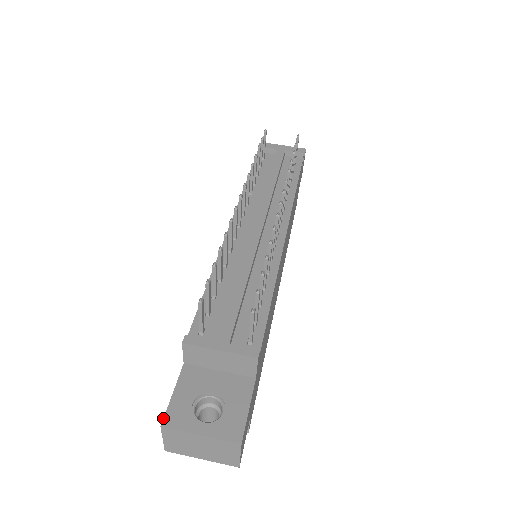
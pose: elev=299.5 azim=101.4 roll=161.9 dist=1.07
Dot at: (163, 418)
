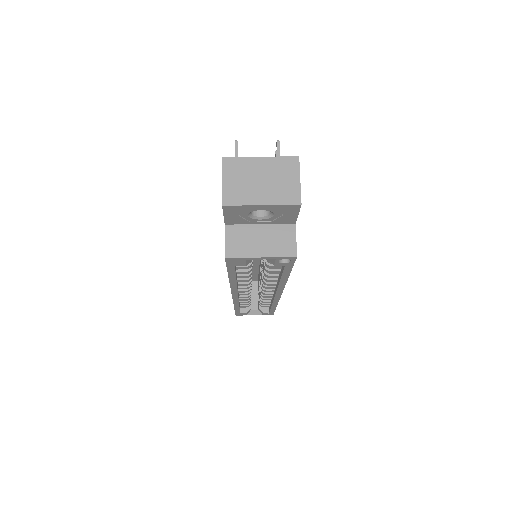
Dot at: (222, 161)
